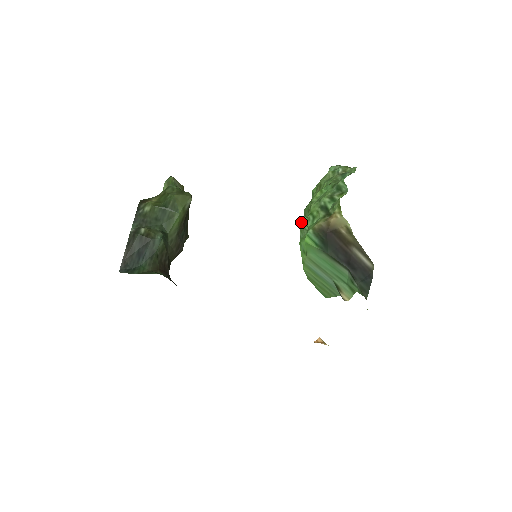
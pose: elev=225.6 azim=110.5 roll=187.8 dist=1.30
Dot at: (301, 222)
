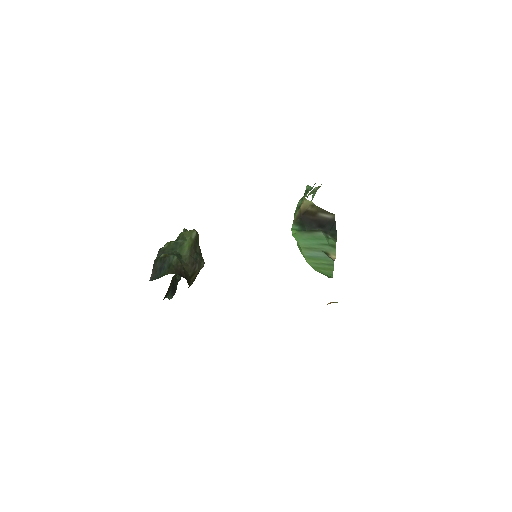
Dot at: occluded
